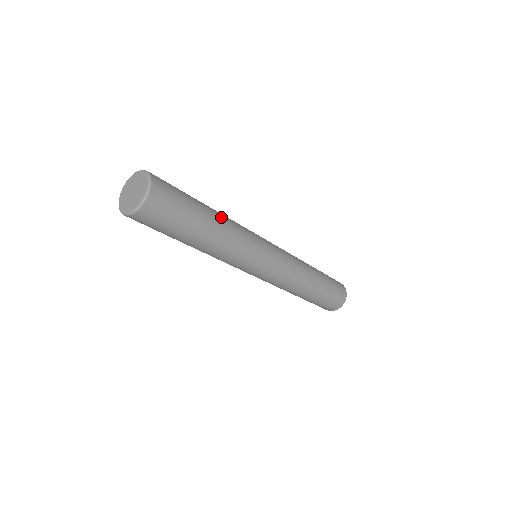
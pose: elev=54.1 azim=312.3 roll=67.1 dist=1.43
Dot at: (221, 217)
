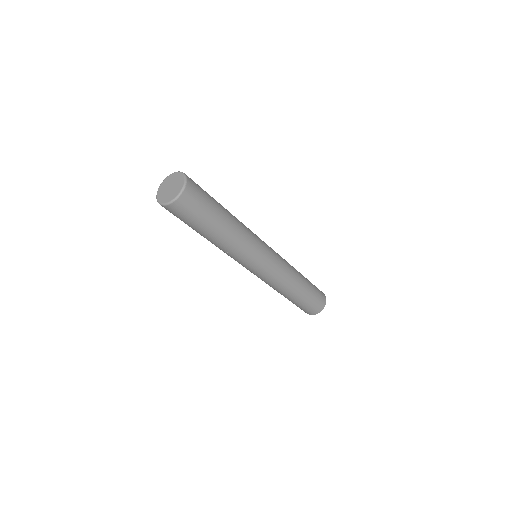
Dot at: (234, 221)
